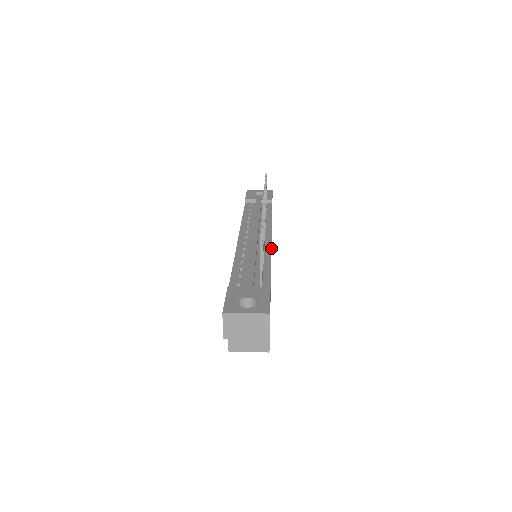
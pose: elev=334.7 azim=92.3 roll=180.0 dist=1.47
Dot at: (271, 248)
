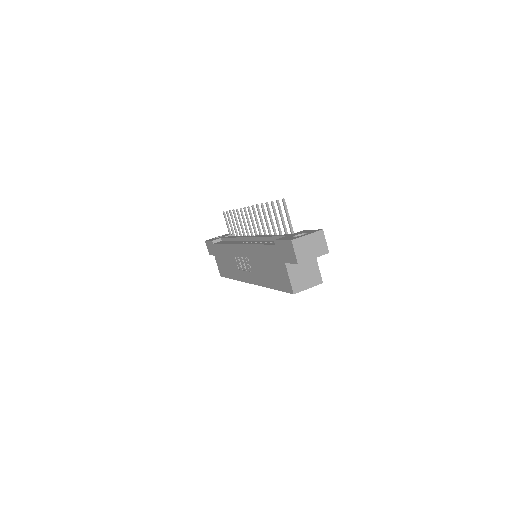
Dot at: occluded
